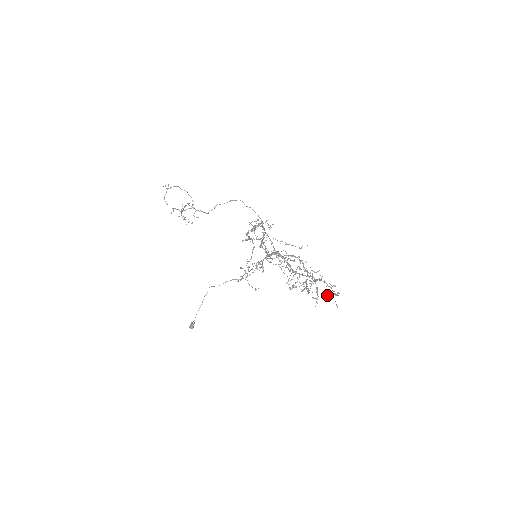
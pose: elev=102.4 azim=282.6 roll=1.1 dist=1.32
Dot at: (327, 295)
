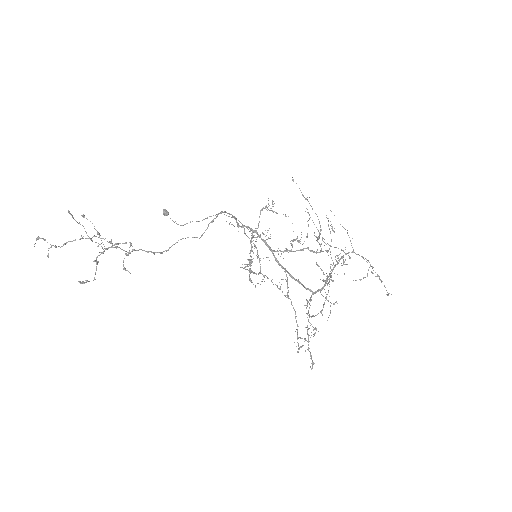
Dot at: (350, 241)
